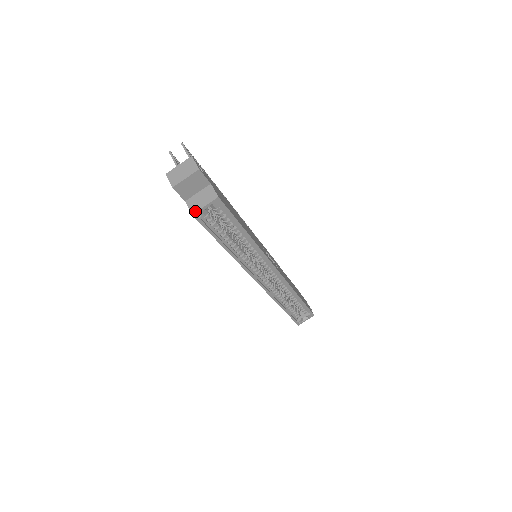
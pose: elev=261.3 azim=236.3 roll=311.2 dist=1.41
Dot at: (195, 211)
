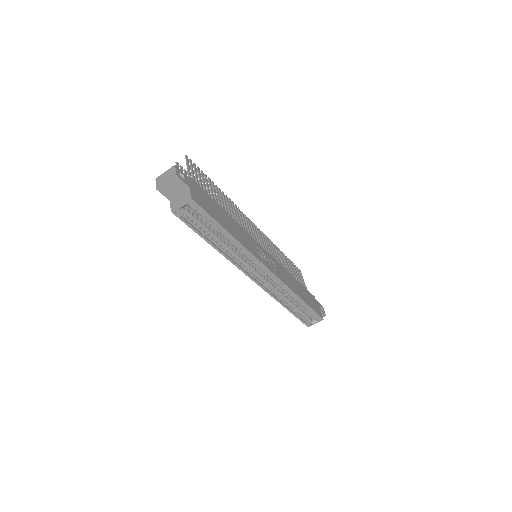
Dot at: (174, 209)
